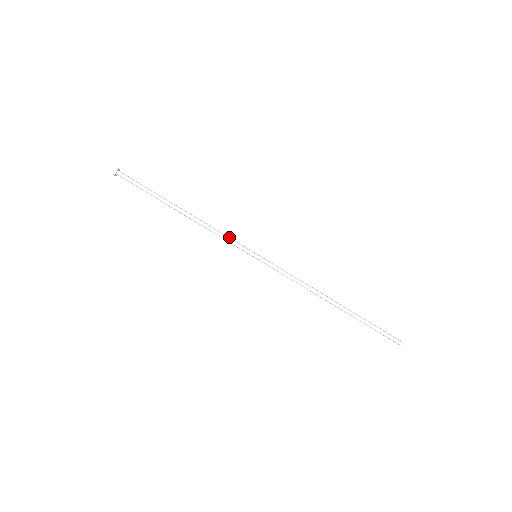
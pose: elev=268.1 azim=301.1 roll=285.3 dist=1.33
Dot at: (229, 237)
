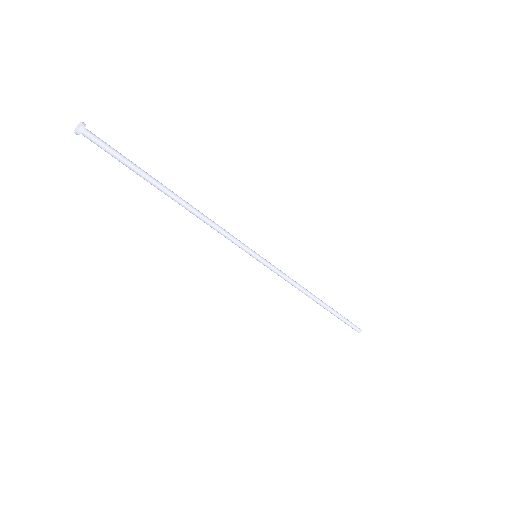
Dot at: (231, 236)
